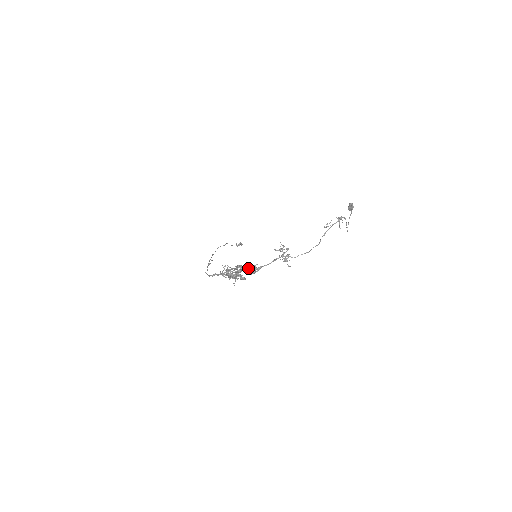
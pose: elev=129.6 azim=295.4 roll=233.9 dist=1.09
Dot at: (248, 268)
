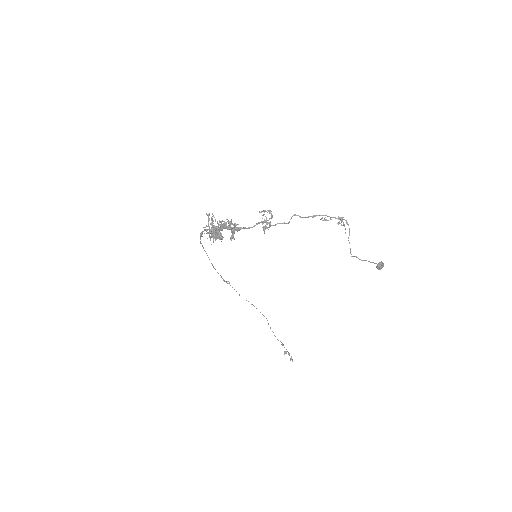
Dot at: (229, 224)
